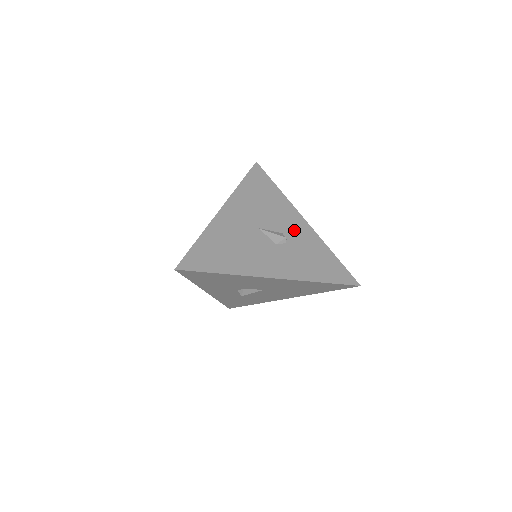
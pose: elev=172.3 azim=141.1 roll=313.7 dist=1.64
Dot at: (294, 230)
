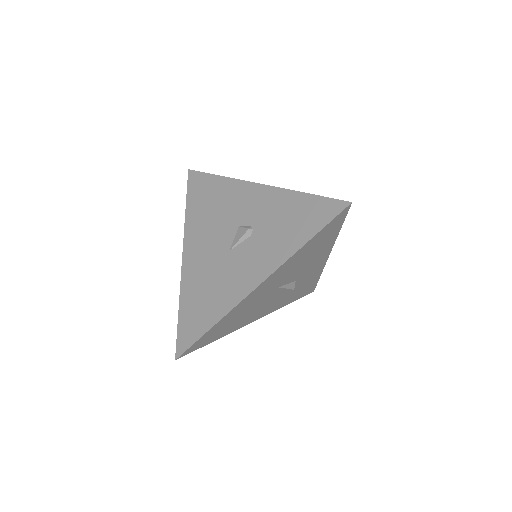
Dot at: (309, 273)
